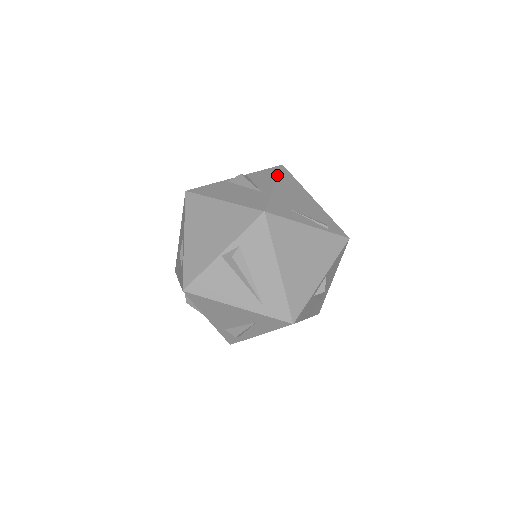
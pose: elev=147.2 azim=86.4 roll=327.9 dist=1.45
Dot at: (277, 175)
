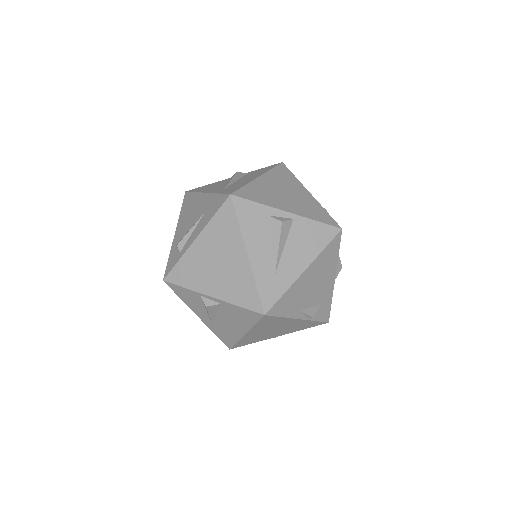
Dot at: occluded
